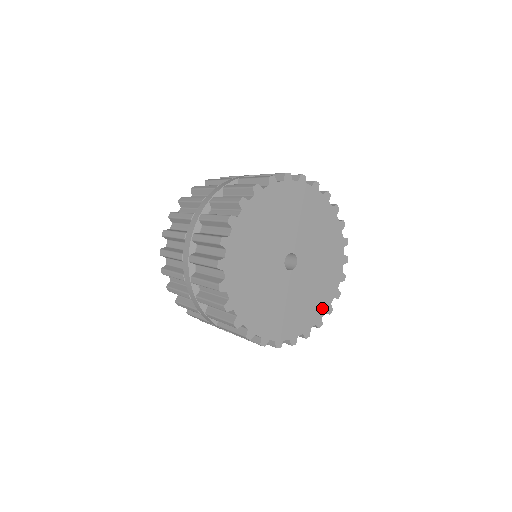
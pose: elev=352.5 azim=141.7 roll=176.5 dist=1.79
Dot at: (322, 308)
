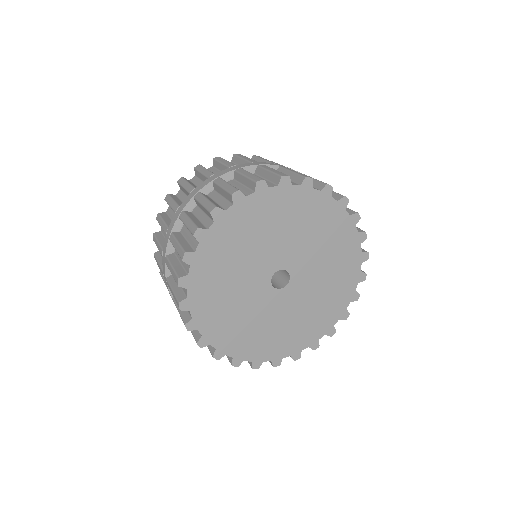
Dot at: (333, 316)
